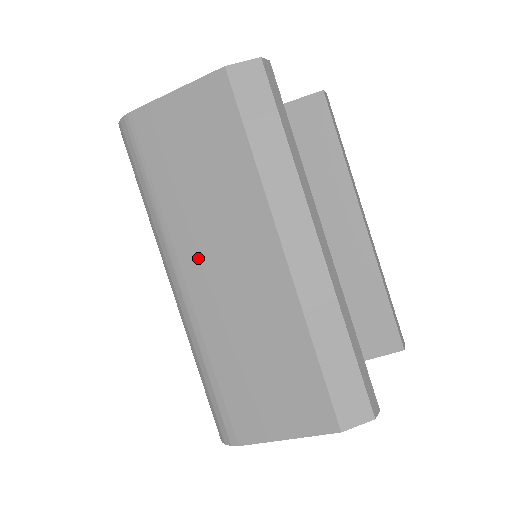
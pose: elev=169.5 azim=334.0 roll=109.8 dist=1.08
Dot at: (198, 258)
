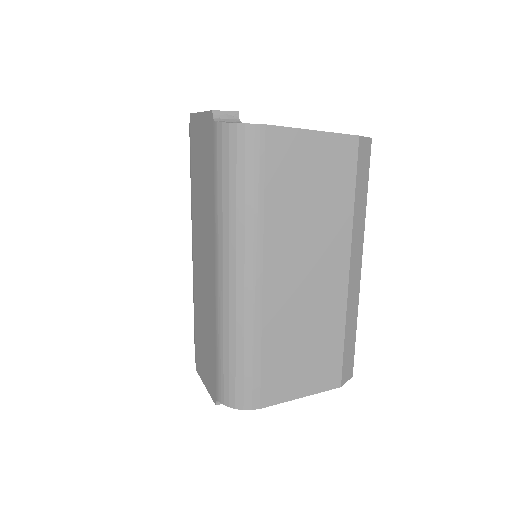
Dot at: (283, 263)
